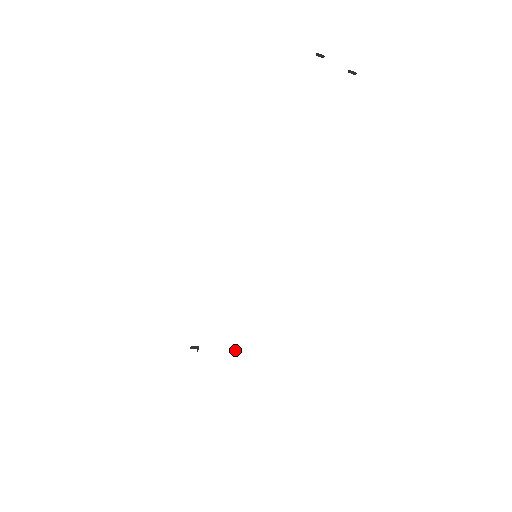
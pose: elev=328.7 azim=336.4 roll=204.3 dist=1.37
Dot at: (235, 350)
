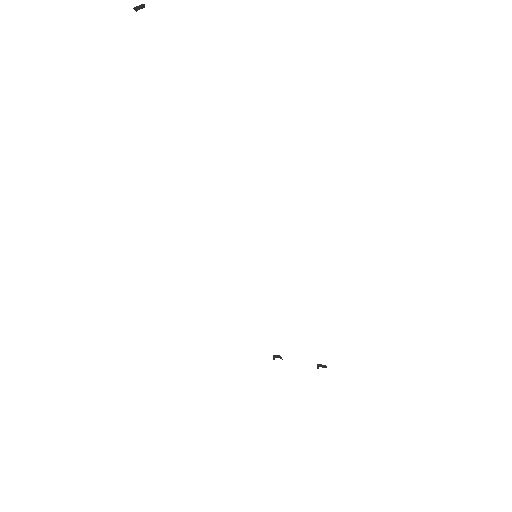
Dot at: (325, 367)
